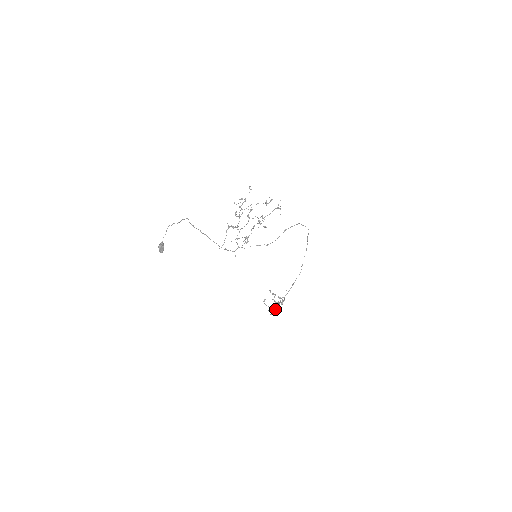
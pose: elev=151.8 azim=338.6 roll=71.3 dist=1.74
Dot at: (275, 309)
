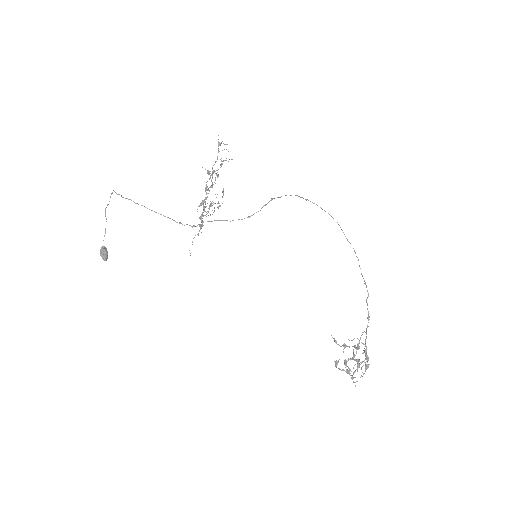
Dot at: (357, 368)
